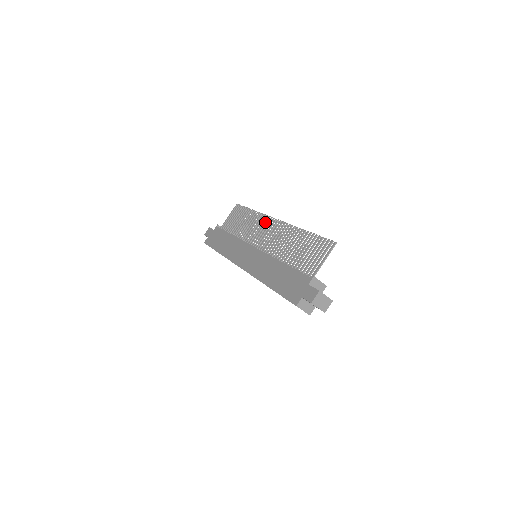
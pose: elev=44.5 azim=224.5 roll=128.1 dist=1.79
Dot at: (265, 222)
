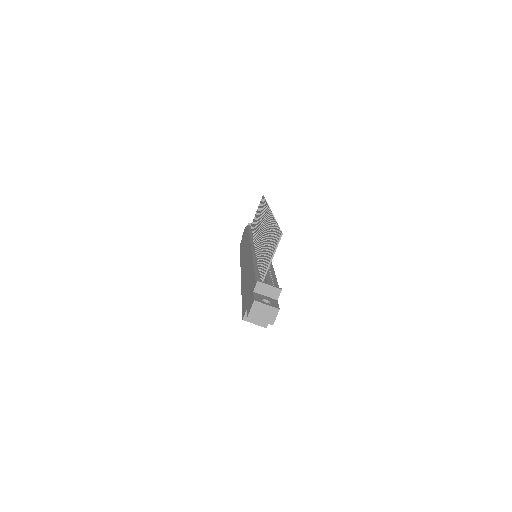
Dot at: (265, 214)
